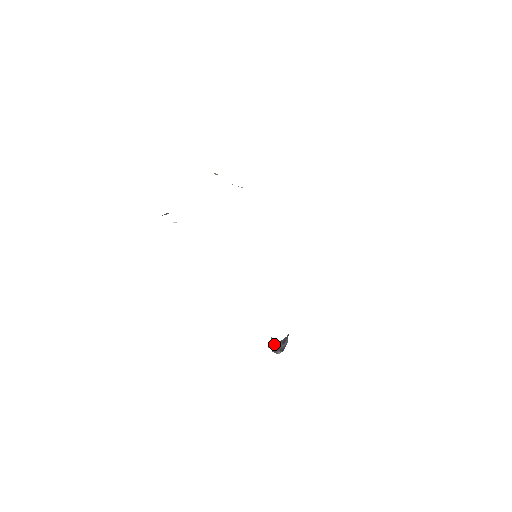
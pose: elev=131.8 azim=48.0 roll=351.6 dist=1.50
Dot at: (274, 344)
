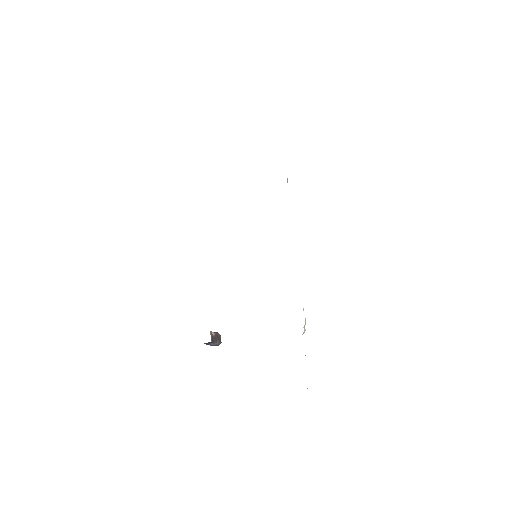
Dot at: occluded
